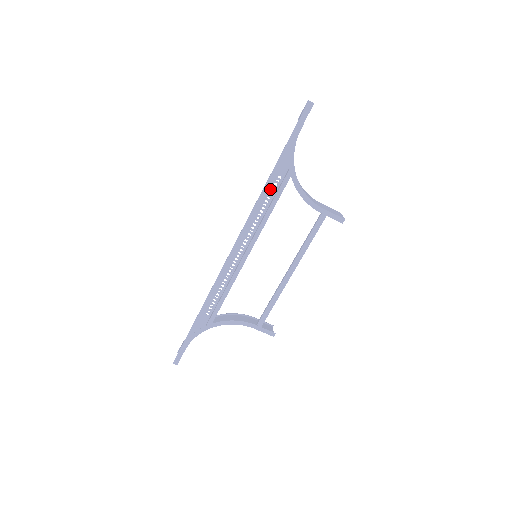
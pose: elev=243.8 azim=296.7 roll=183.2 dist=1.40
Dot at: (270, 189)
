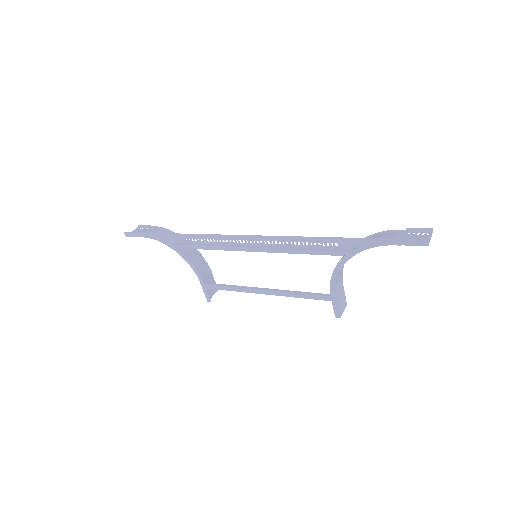
Dot at: (320, 241)
